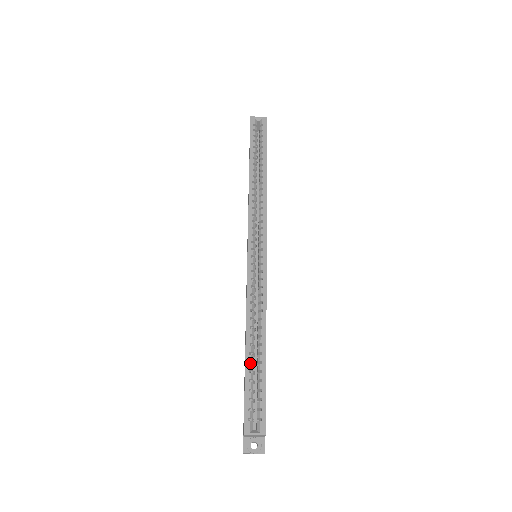
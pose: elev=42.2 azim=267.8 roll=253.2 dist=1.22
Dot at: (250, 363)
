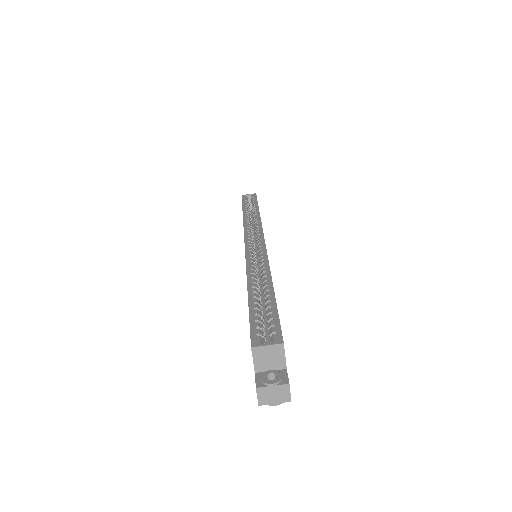
Dot at: occluded
